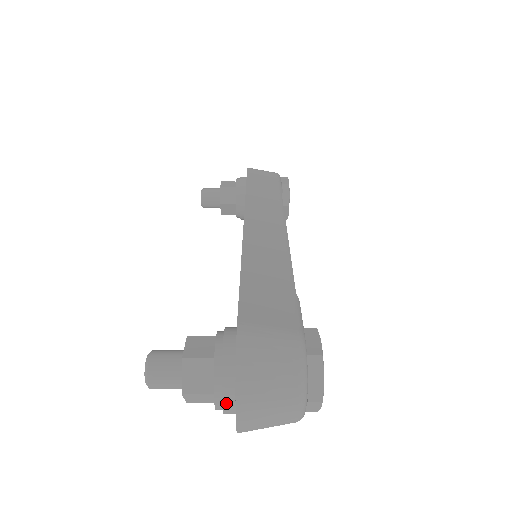
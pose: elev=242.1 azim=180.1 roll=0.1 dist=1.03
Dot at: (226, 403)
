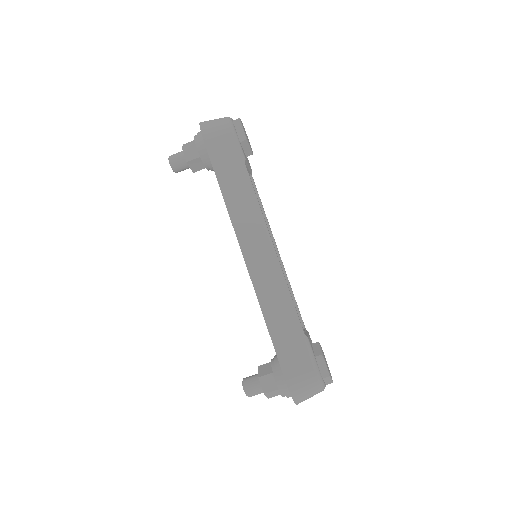
Dot at: occluded
